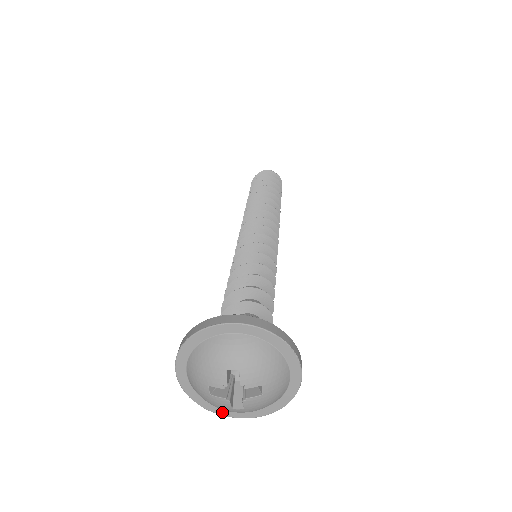
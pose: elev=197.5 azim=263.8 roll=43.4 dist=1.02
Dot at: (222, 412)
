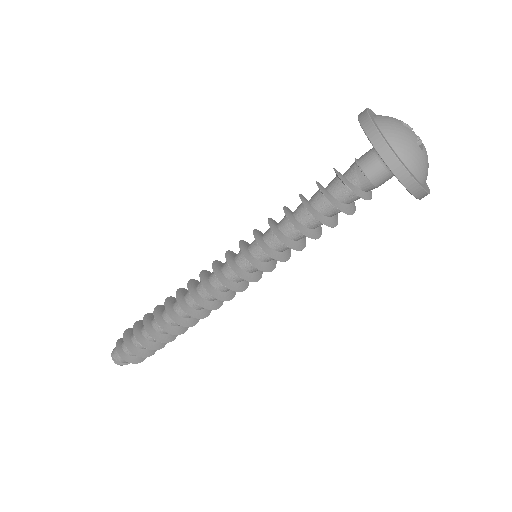
Dot at: (398, 157)
